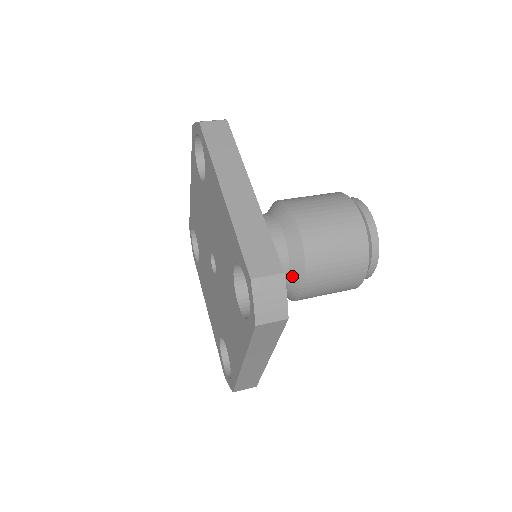
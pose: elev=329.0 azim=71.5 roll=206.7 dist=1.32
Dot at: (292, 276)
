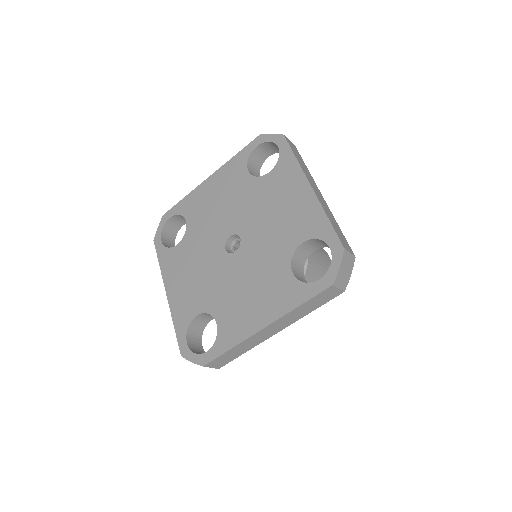
Dot at: occluded
